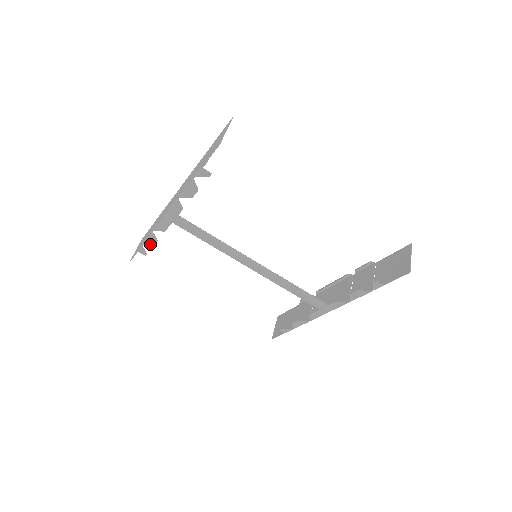
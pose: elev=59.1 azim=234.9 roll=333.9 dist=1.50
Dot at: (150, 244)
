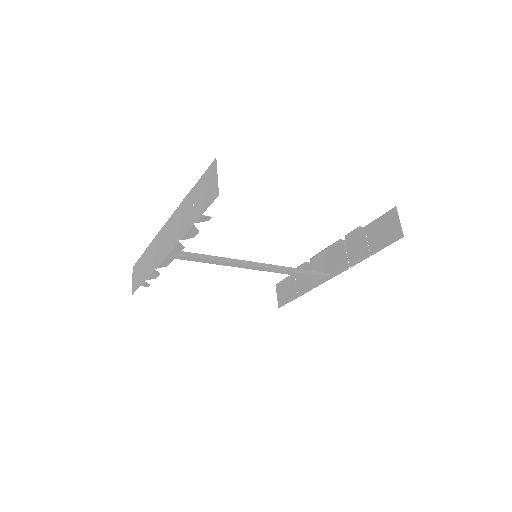
Dot at: (153, 278)
